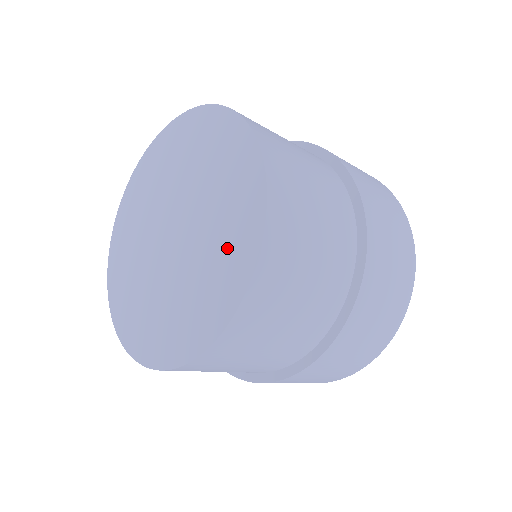
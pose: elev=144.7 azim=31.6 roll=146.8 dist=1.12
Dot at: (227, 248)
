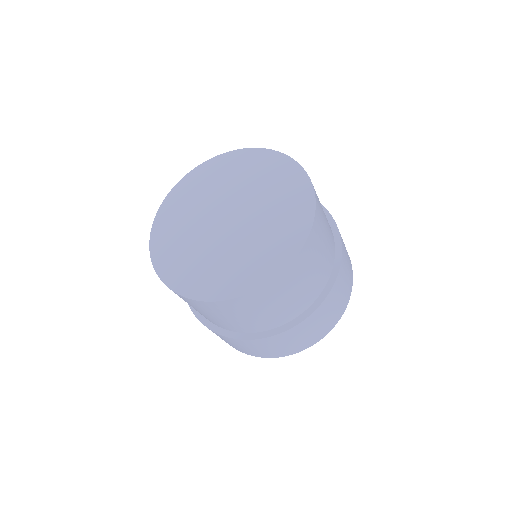
Dot at: (261, 257)
